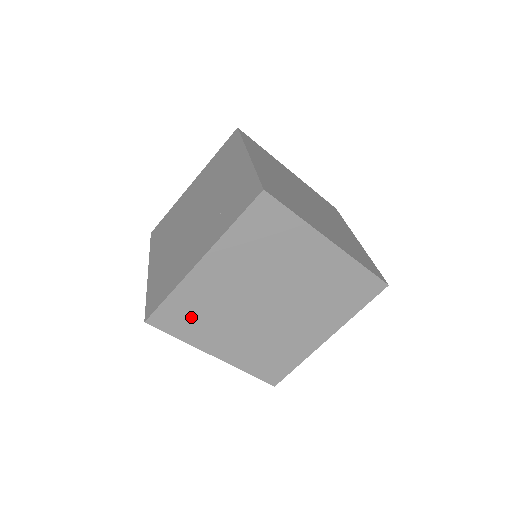
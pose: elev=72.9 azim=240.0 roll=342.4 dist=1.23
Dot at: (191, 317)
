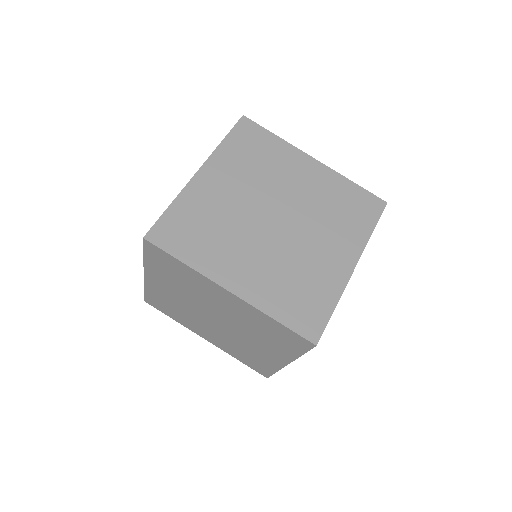
Dot at: (195, 233)
